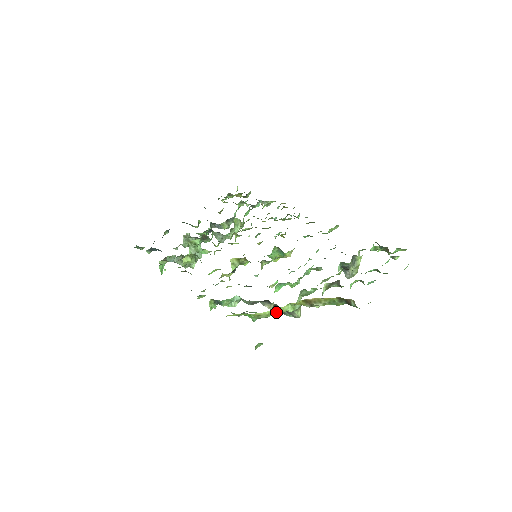
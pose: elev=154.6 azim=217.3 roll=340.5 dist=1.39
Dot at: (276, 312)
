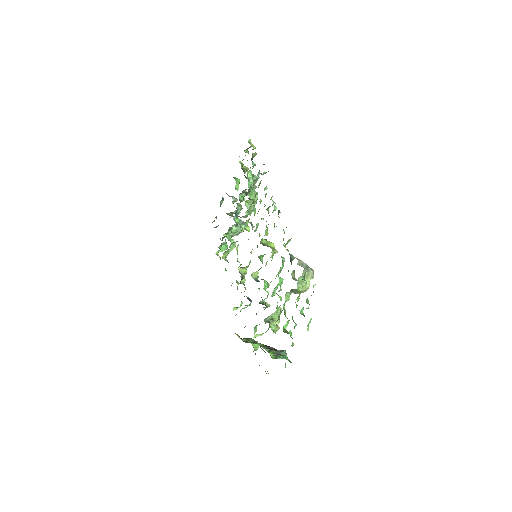
Dot at: occluded
